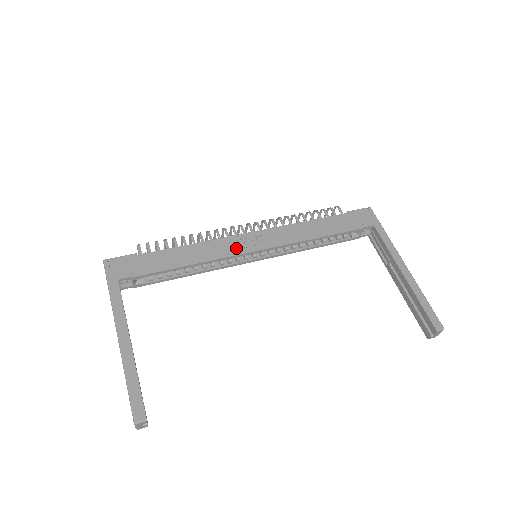
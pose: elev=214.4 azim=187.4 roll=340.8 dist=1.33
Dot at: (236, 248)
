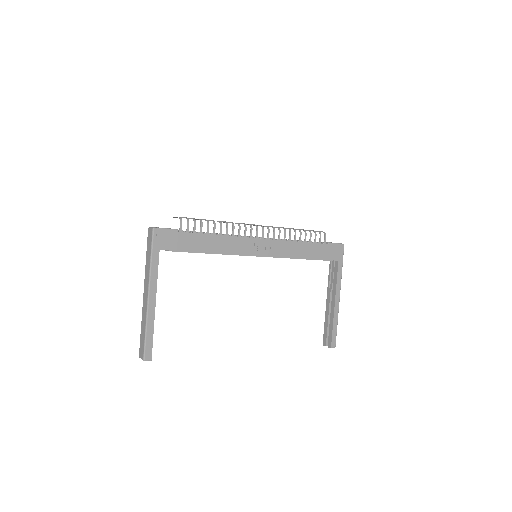
Dot at: (247, 249)
